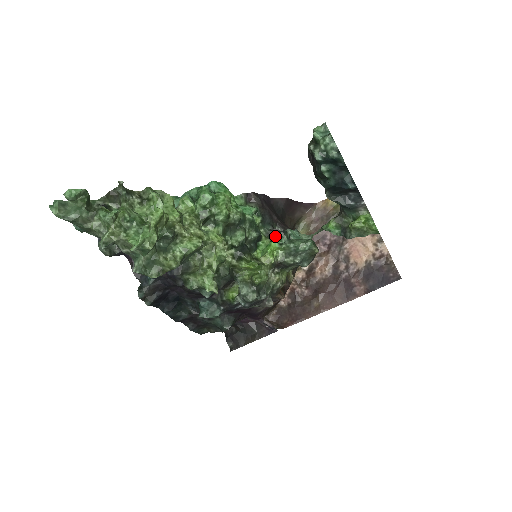
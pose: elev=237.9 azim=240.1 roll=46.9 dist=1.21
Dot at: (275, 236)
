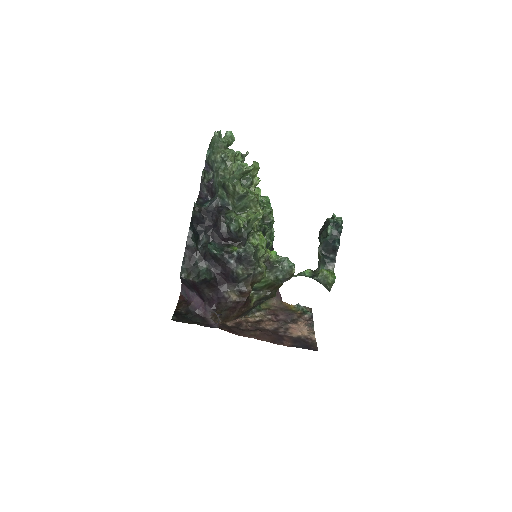
Dot at: occluded
